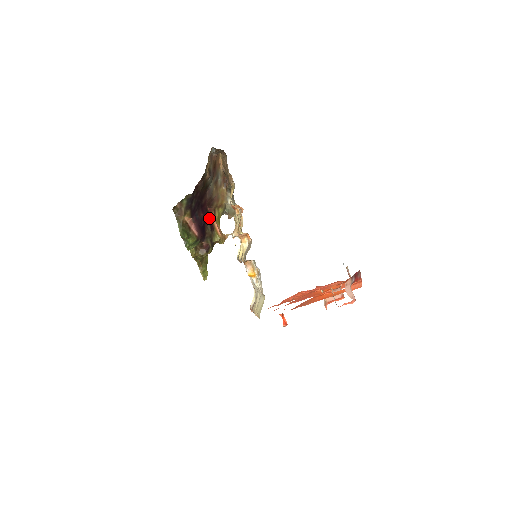
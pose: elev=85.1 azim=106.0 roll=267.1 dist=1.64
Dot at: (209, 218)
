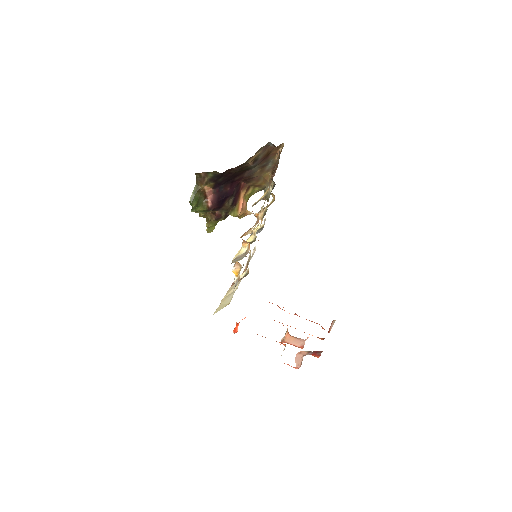
Dot at: (237, 193)
